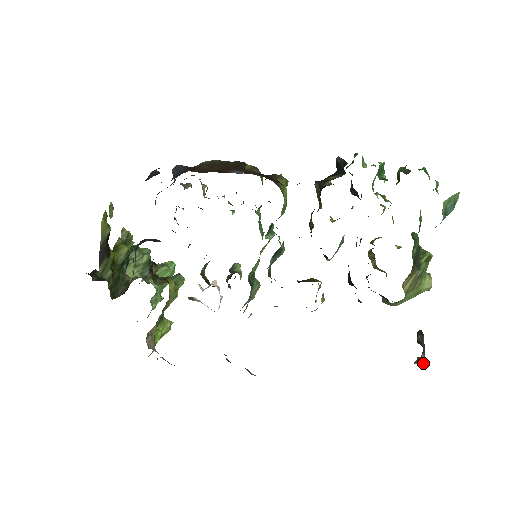
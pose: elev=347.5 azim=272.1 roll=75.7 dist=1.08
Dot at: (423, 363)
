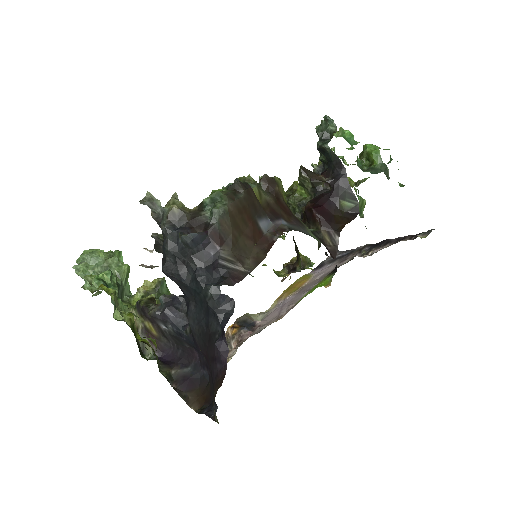
Dot at: occluded
